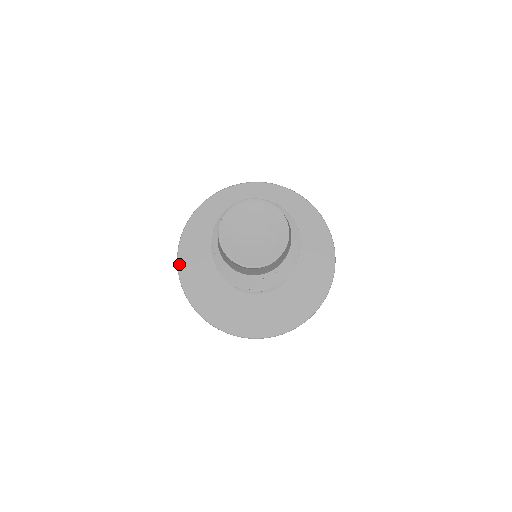
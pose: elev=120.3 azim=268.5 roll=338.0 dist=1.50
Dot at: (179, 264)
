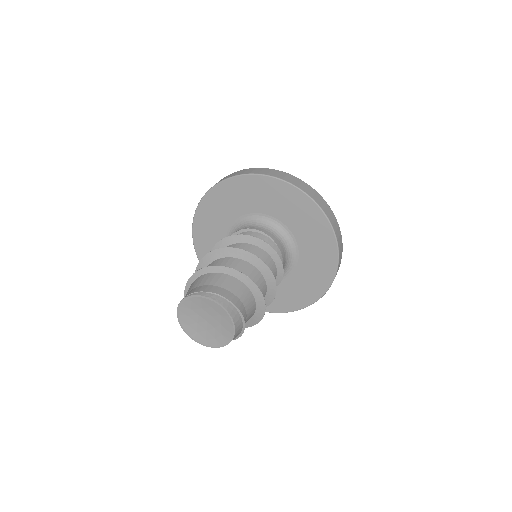
Dot at: (200, 205)
